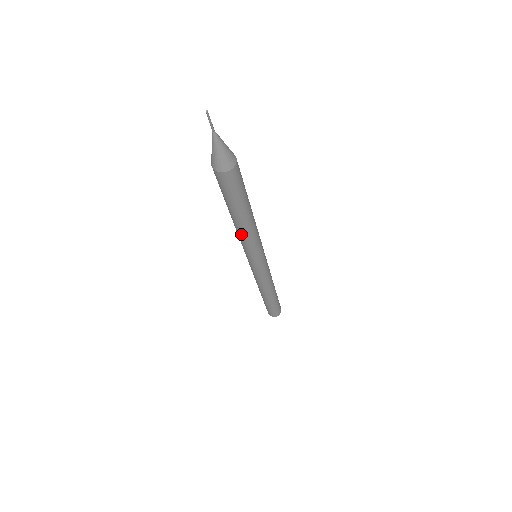
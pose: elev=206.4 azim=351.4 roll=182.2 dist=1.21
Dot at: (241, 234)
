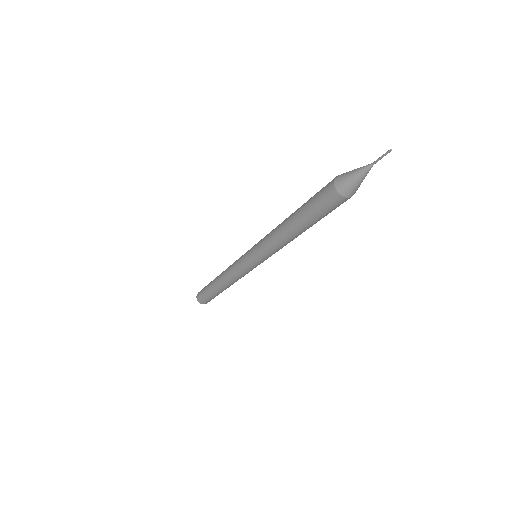
Dot at: (278, 238)
